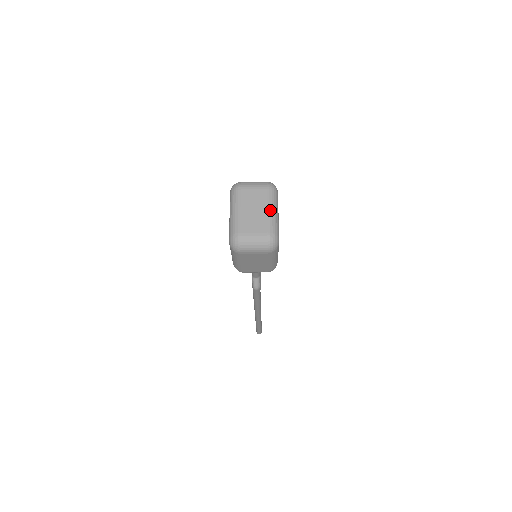
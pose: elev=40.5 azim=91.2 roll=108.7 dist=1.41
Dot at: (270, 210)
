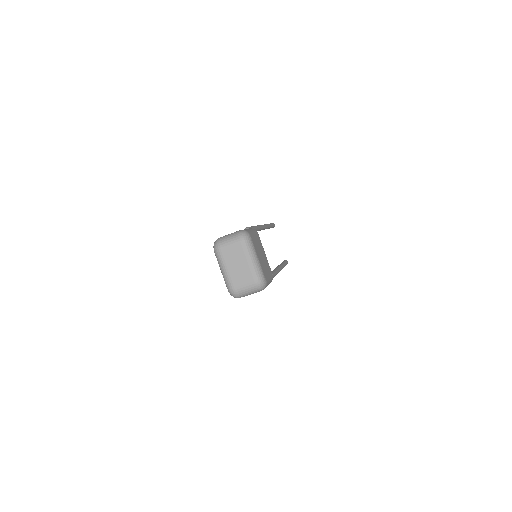
Dot at: (250, 261)
